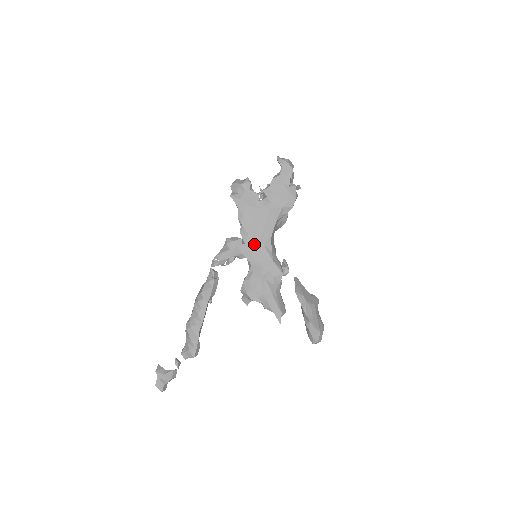
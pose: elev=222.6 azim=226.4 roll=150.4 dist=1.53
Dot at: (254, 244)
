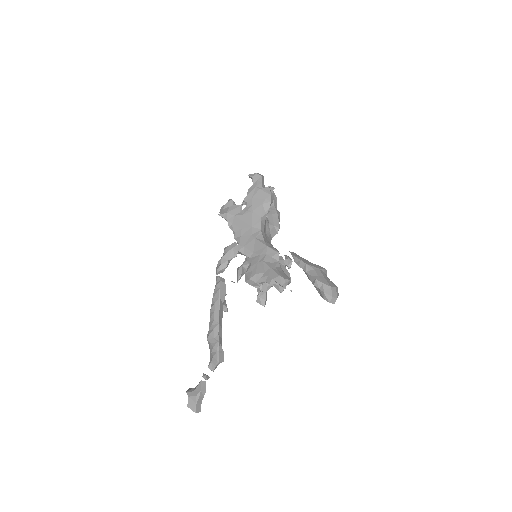
Dot at: (247, 241)
